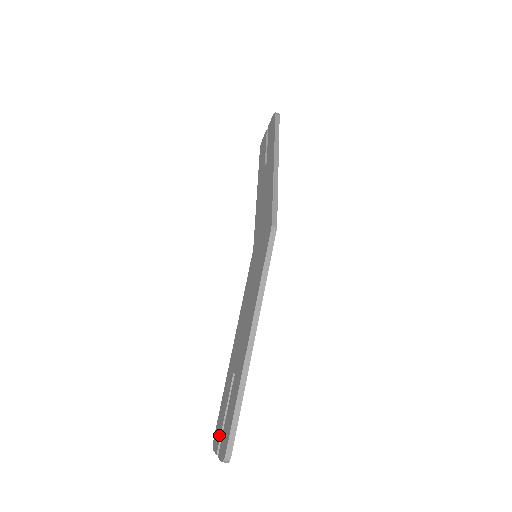
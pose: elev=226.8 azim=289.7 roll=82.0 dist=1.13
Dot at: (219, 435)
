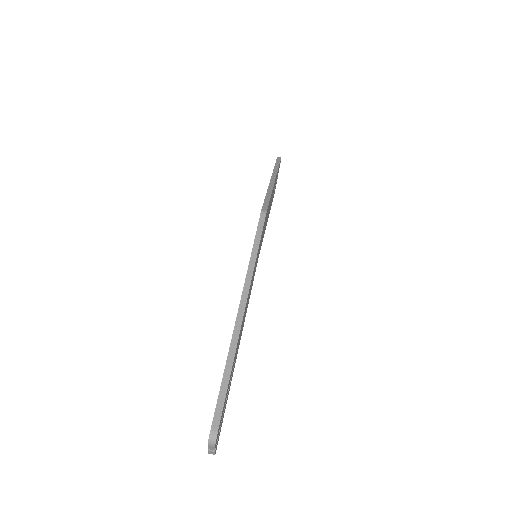
Dot at: occluded
